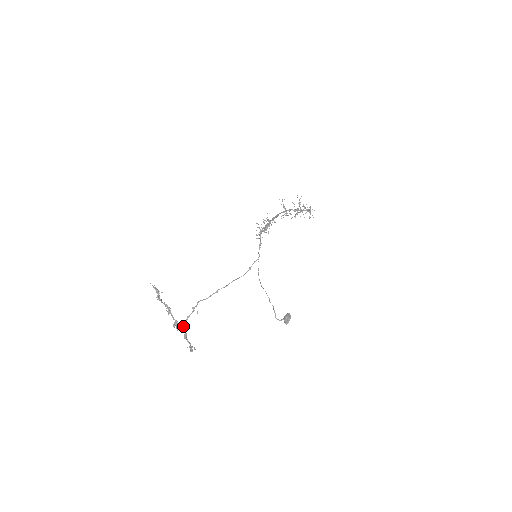
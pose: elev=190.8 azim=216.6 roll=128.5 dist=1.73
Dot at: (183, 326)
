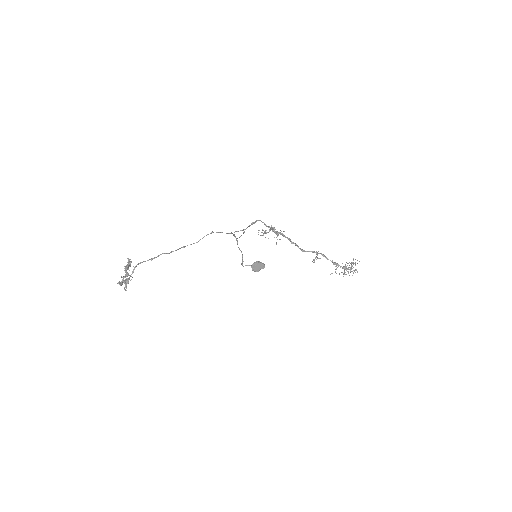
Dot at: (130, 275)
